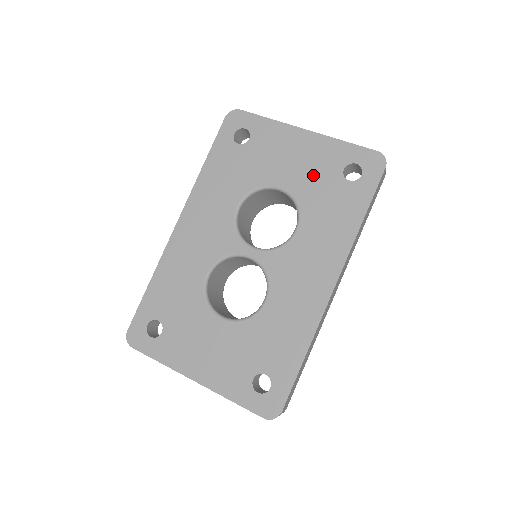
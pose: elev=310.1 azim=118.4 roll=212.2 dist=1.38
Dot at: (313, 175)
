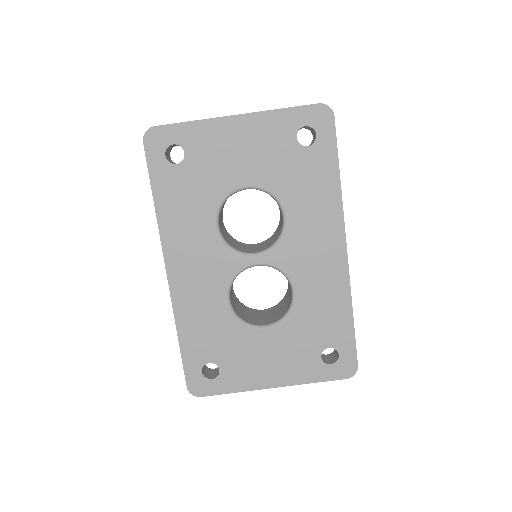
Dot at: (271, 158)
